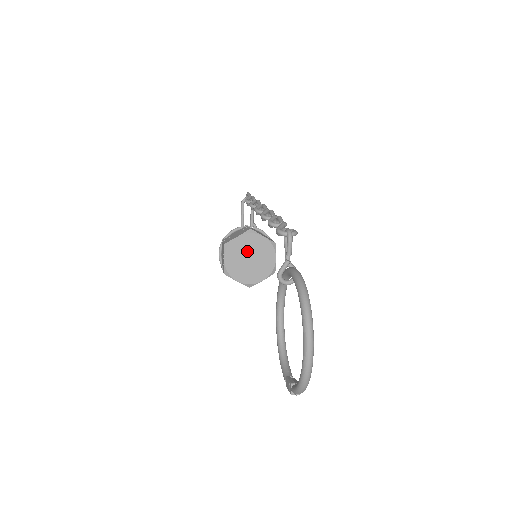
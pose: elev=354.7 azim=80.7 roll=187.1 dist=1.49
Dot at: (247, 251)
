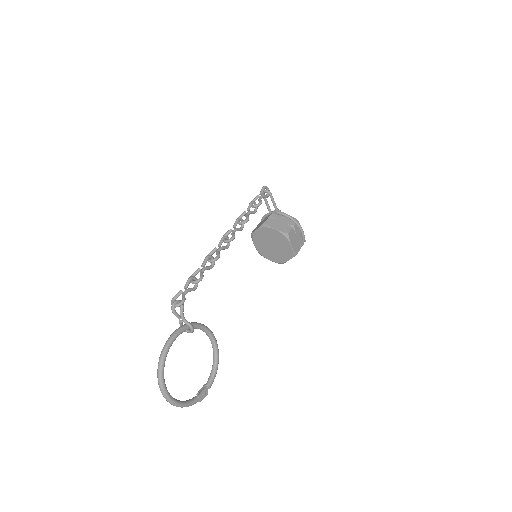
Dot at: (267, 240)
